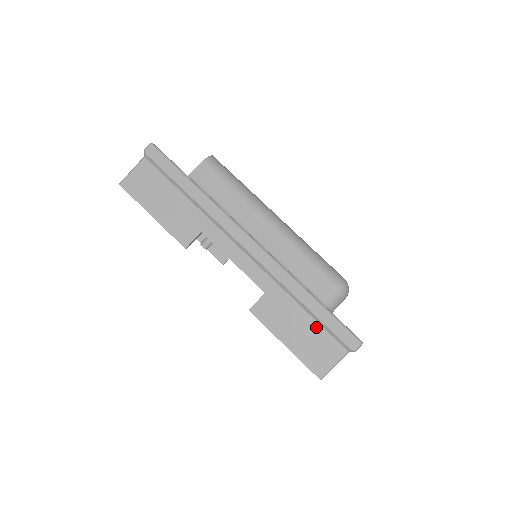
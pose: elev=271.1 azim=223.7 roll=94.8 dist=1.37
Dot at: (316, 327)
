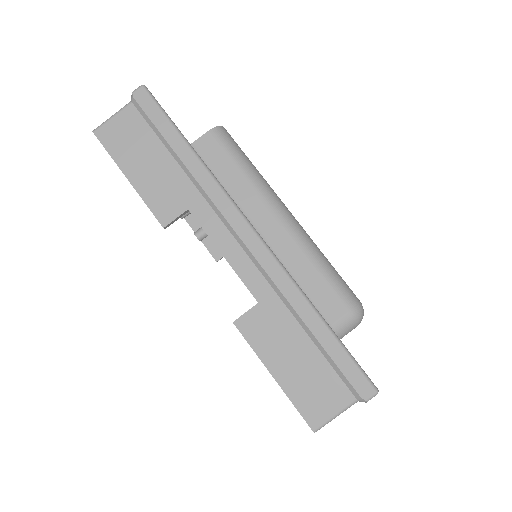
Dot at: (319, 360)
